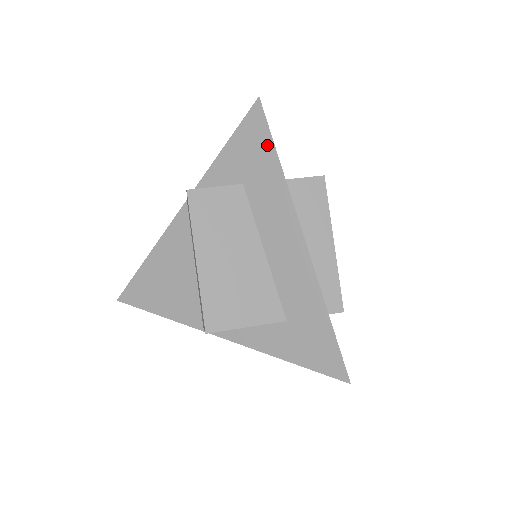
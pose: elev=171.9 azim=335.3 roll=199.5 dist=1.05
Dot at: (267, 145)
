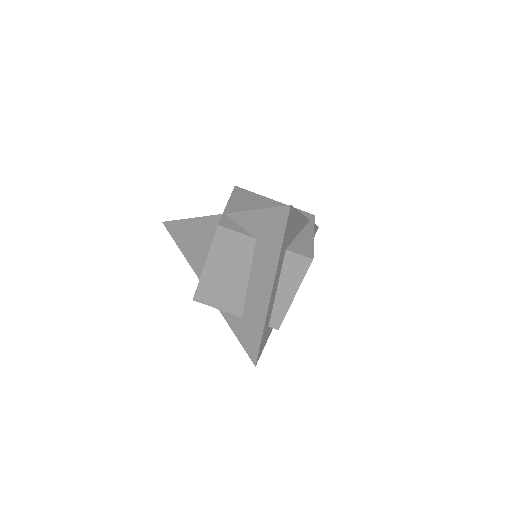
Dot at: (280, 234)
